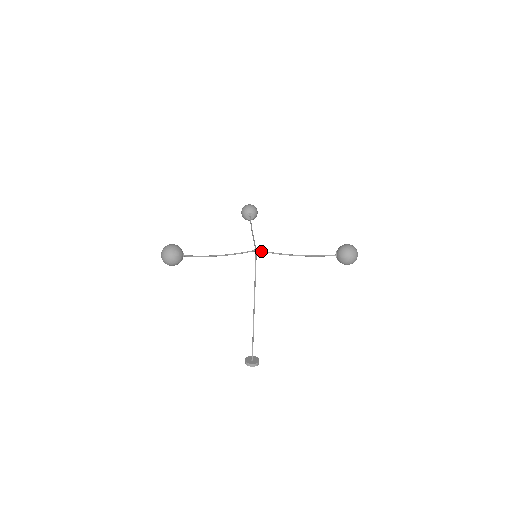
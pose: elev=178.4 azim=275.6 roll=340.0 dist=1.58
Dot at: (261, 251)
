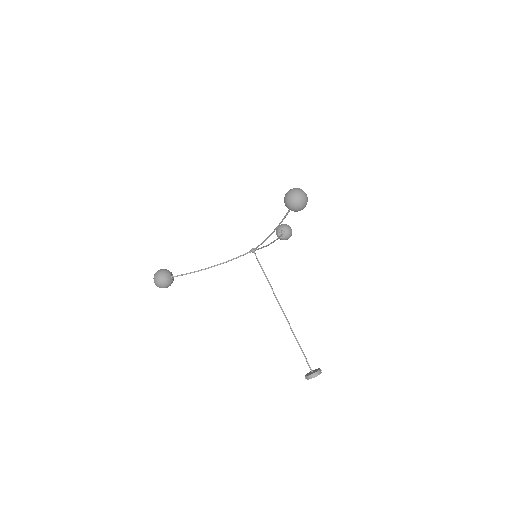
Dot at: (255, 248)
